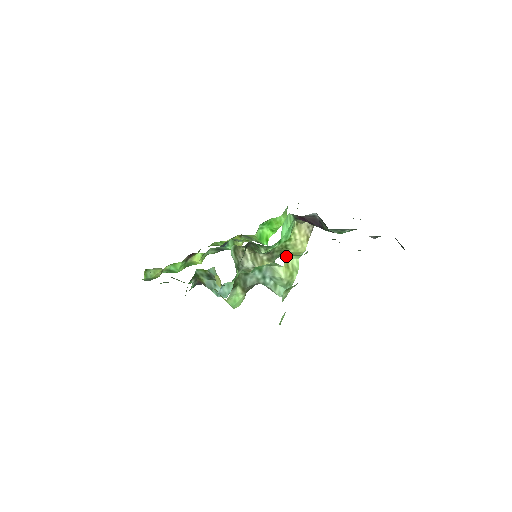
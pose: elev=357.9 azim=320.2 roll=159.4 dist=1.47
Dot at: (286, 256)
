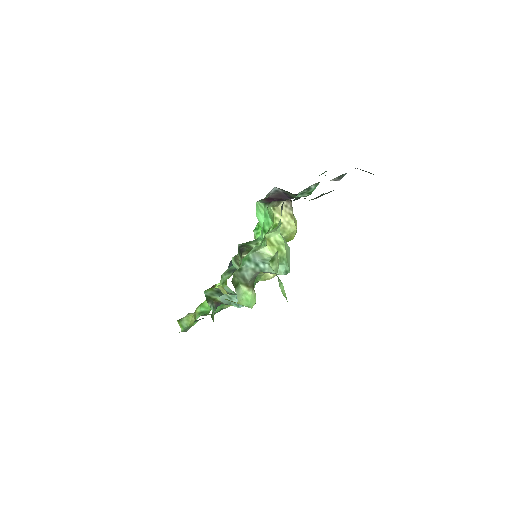
Dot at: (265, 236)
